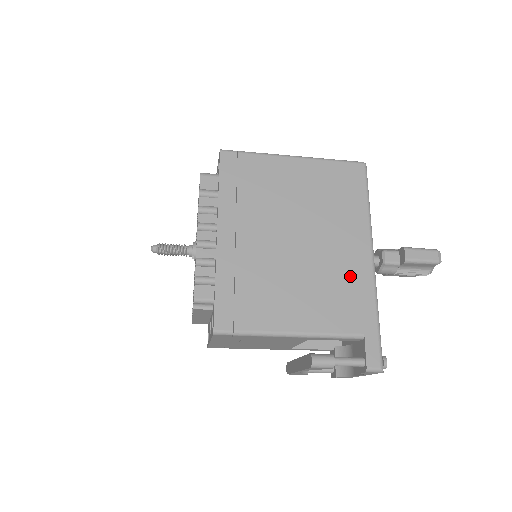
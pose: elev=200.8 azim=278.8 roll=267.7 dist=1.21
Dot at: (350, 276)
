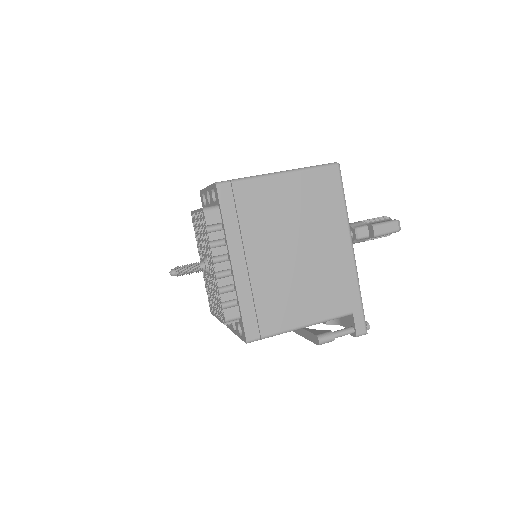
Dot at: (338, 270)
